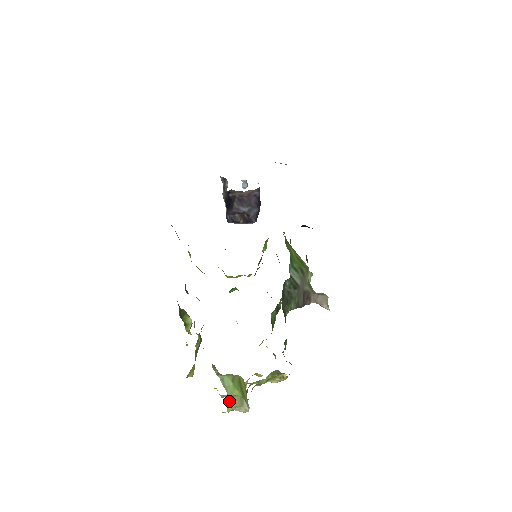
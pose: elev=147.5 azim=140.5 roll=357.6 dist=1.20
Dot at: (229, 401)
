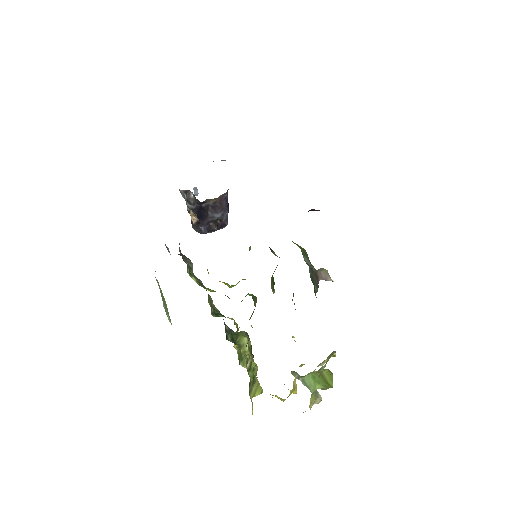
Dot at: (311, 398)
